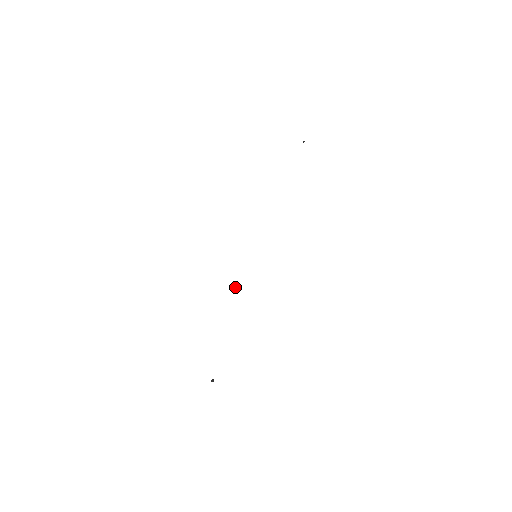
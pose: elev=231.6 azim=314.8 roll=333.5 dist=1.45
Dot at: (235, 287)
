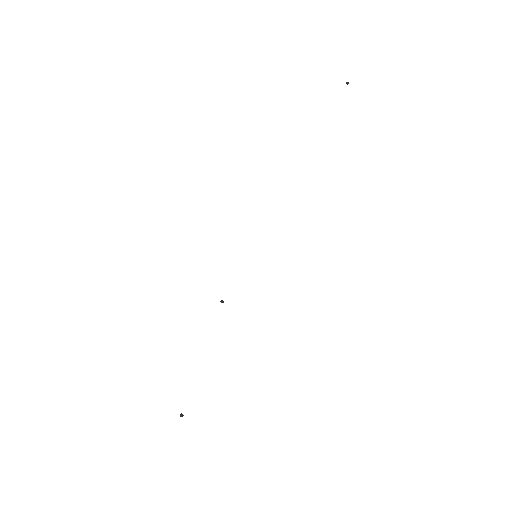
Dot at: occluded
